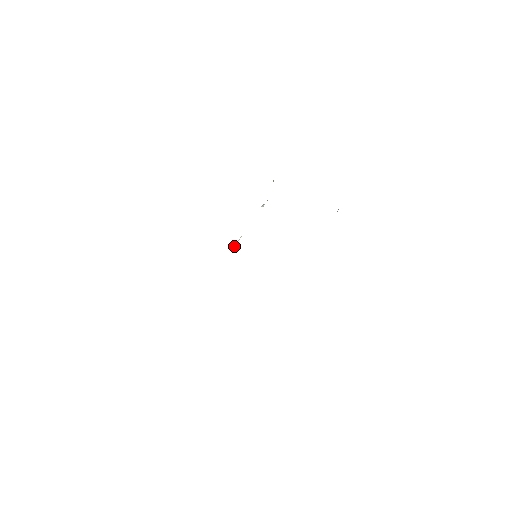
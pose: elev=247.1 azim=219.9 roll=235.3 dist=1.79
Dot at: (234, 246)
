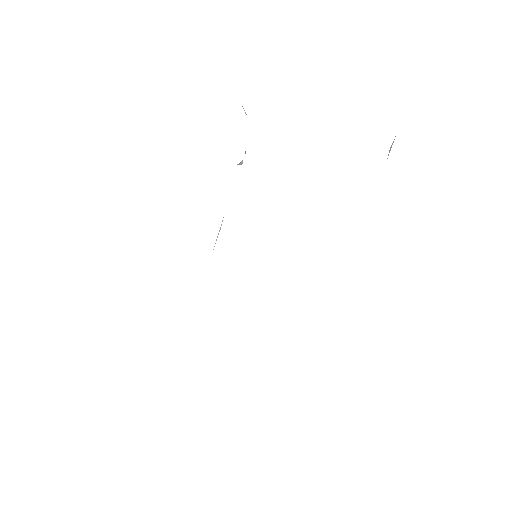
Dot at: occluded
